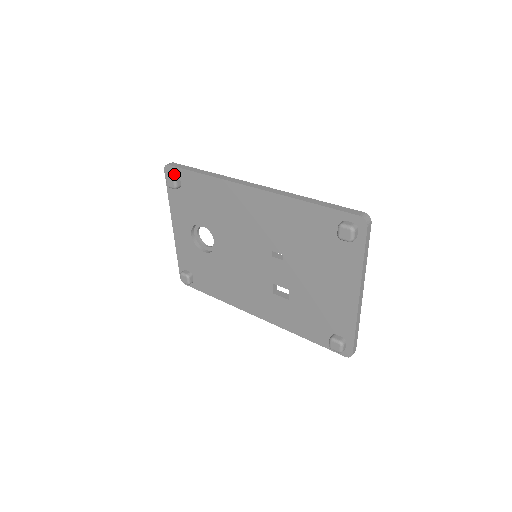
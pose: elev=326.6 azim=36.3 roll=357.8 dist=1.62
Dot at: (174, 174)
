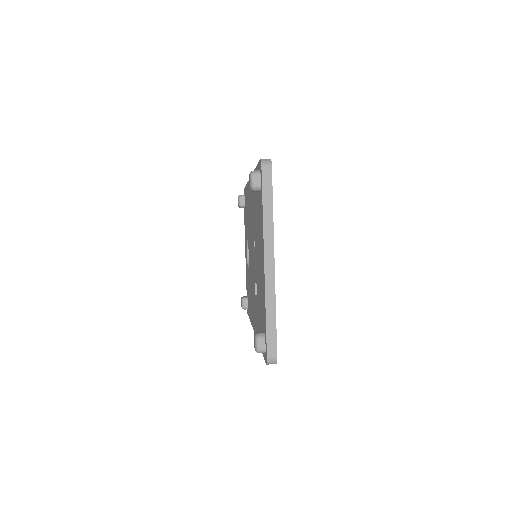
Dot at: (242, 195)
